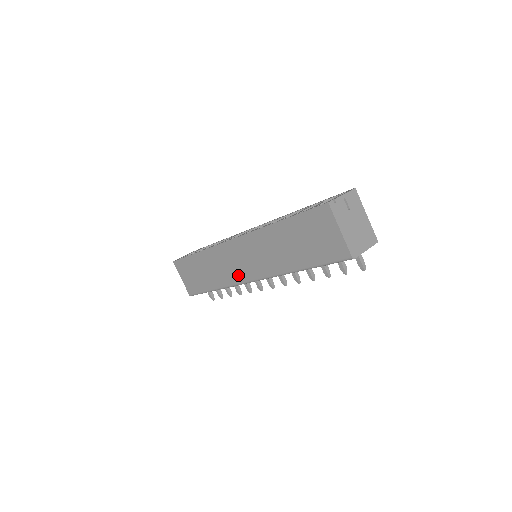
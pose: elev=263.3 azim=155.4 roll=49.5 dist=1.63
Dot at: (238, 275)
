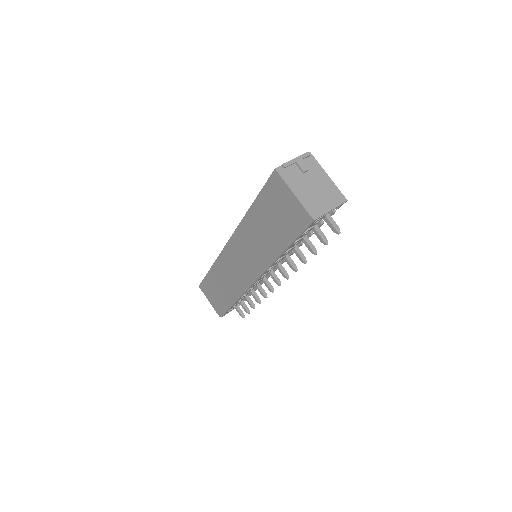
Dot at: (243, 279)
